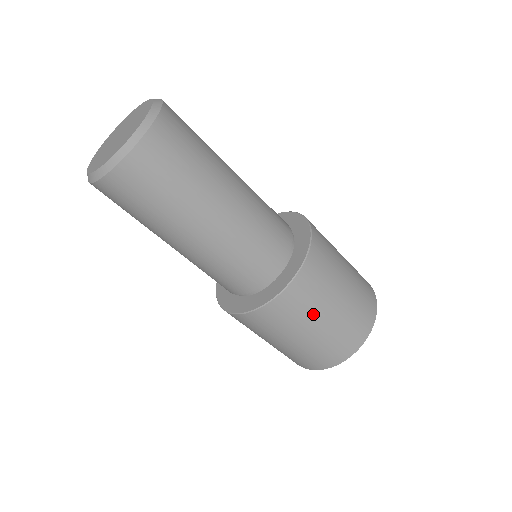
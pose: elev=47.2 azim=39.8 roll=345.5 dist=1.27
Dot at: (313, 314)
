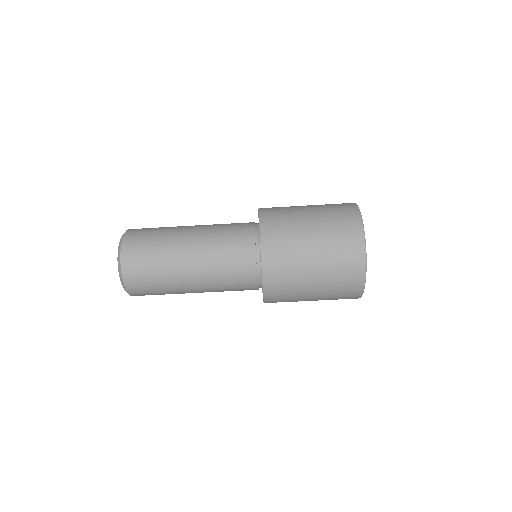
Dot at: (299, 260)
